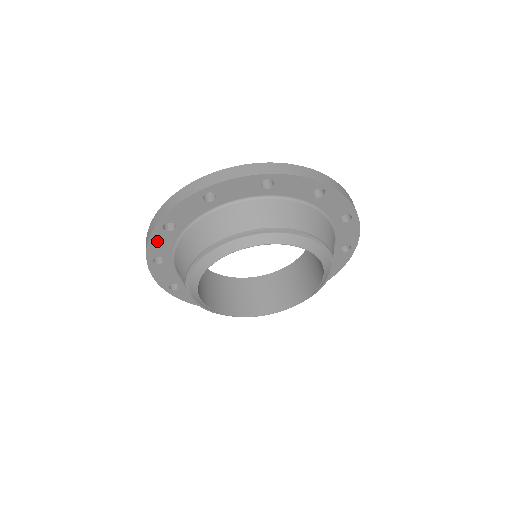
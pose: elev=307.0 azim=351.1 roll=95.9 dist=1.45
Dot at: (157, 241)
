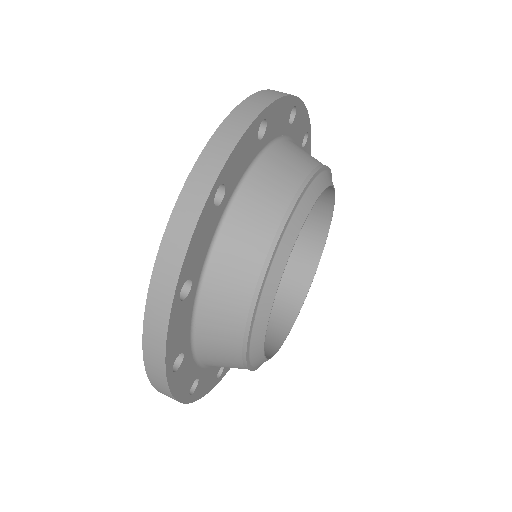
Dot at: (179, 384)
